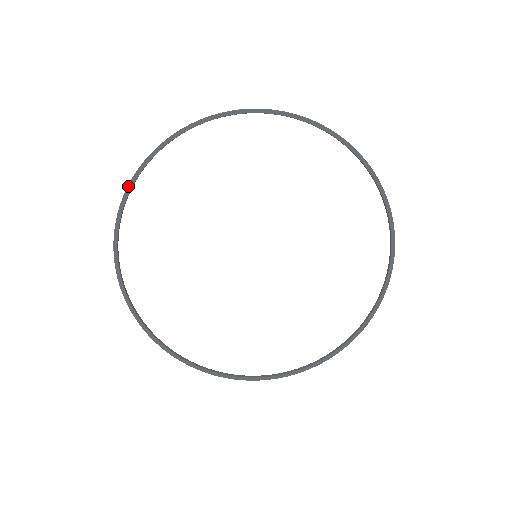
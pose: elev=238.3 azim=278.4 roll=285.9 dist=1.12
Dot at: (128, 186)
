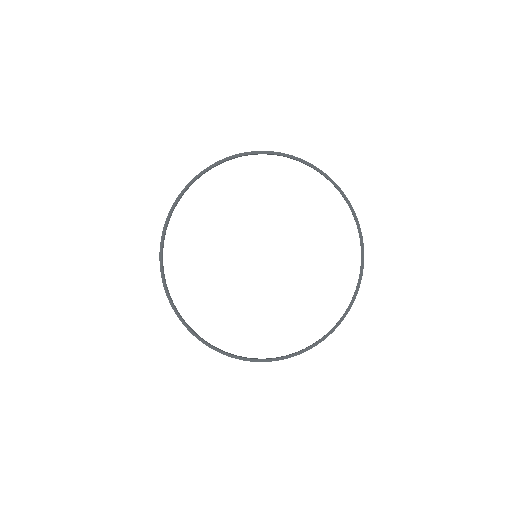
Dot at: (162, 233)
